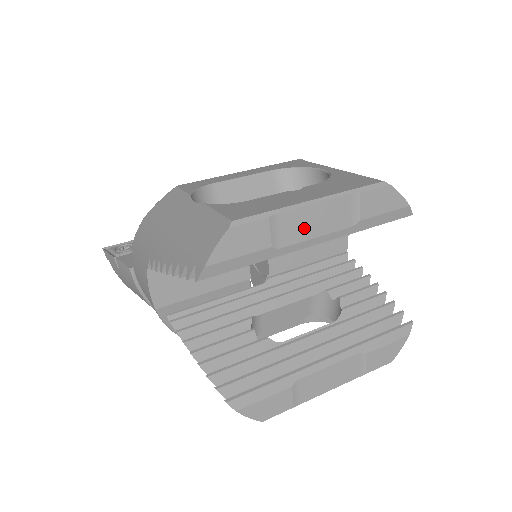
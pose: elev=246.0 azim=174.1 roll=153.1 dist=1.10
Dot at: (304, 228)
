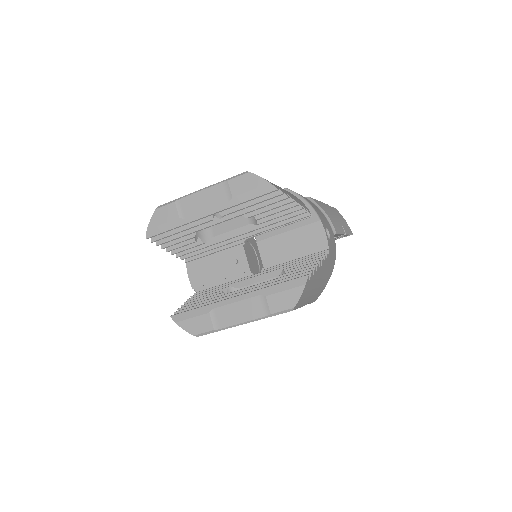
Dot at: (197, 206)
